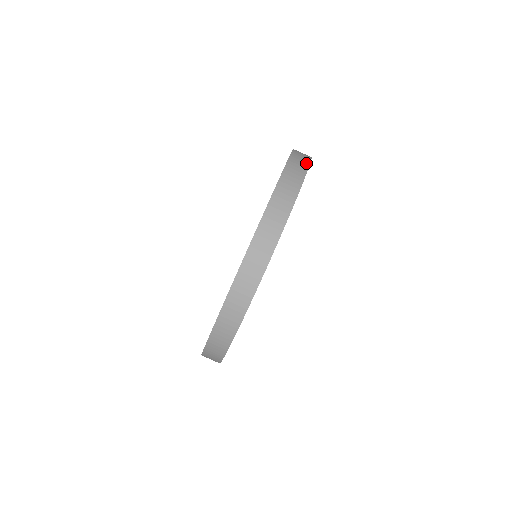
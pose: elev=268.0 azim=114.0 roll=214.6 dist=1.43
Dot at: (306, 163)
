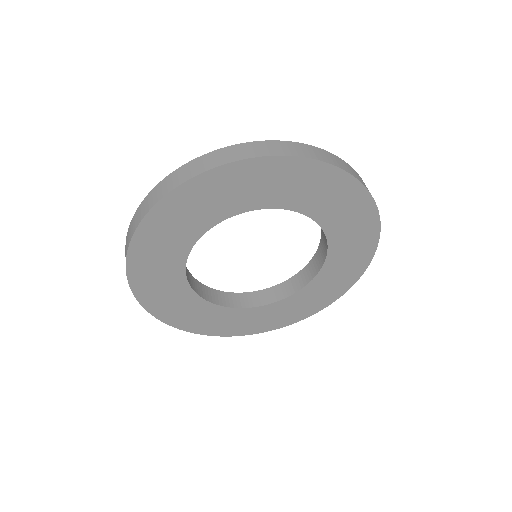
Dot at: (375, 246)
